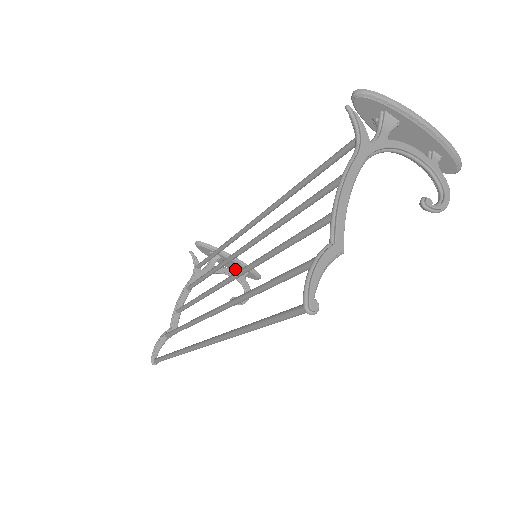
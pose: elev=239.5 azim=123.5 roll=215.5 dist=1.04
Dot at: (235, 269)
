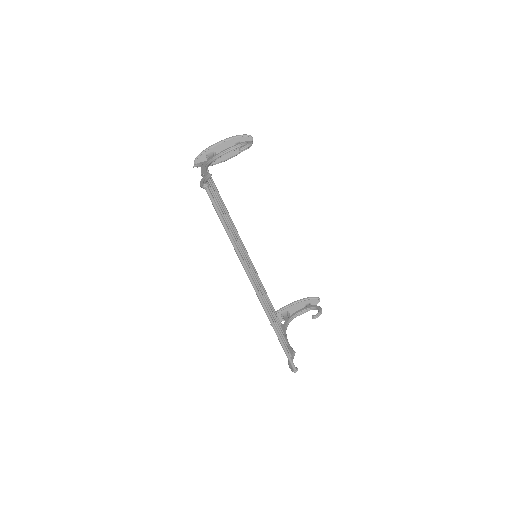
Dot at: occluded
